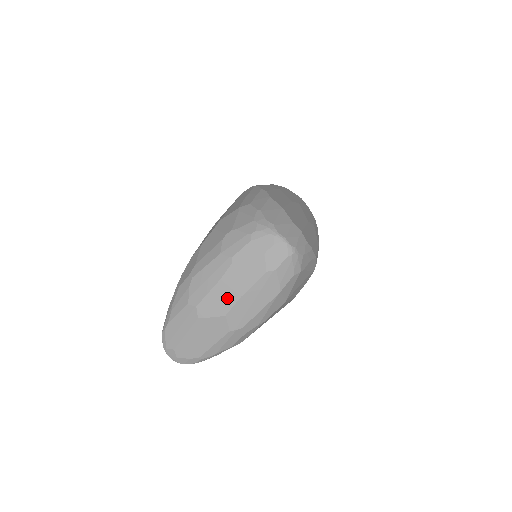
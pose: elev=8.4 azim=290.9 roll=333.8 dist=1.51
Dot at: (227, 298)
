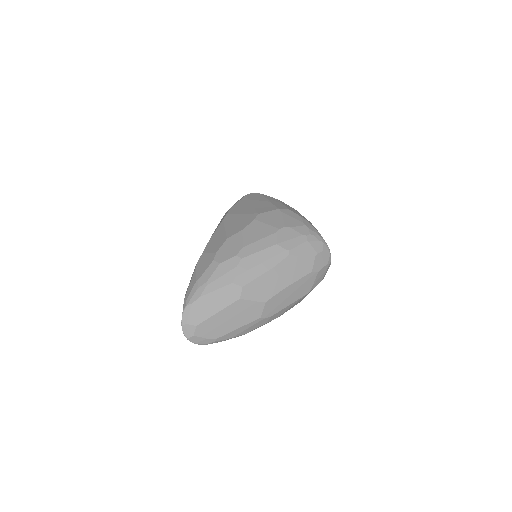
Dot at: (273, 286)
